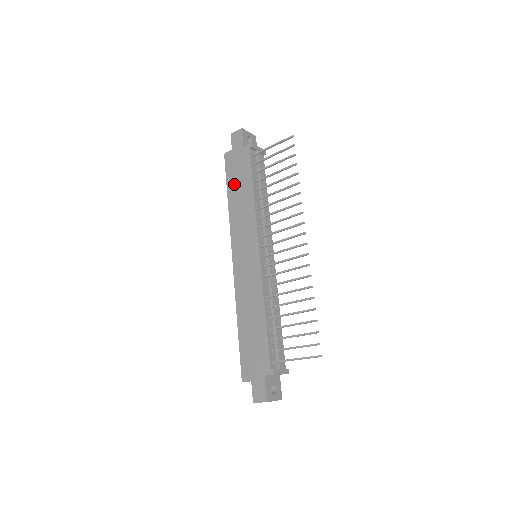
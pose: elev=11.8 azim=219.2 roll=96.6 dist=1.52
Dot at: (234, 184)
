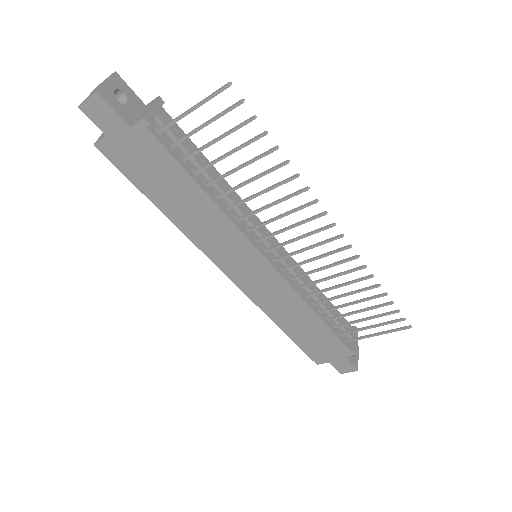
Dot at: (157, 190)
